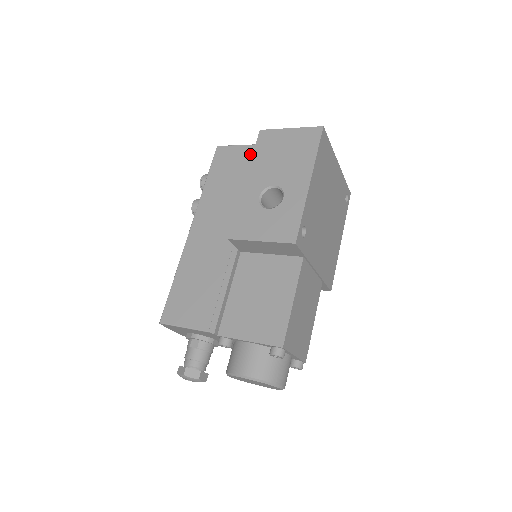
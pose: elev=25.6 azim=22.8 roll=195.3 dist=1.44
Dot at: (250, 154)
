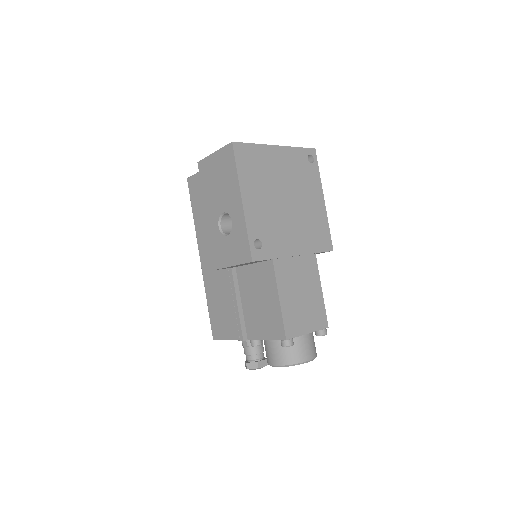
Dot at: occluded
